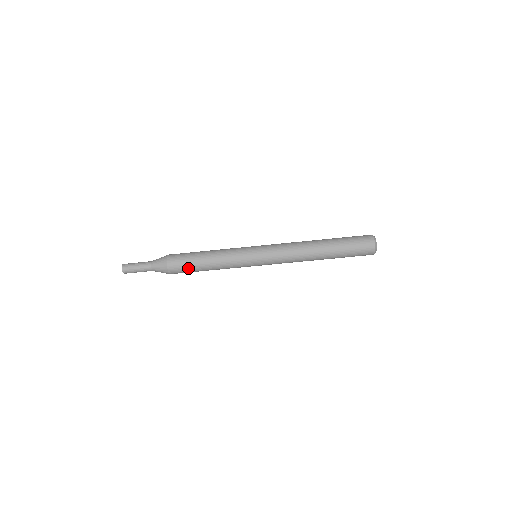
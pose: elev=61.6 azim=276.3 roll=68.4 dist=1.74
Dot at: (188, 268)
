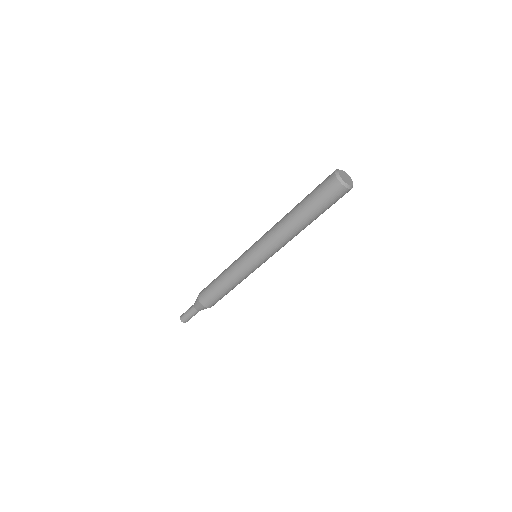
Dot at: (220, 299)
